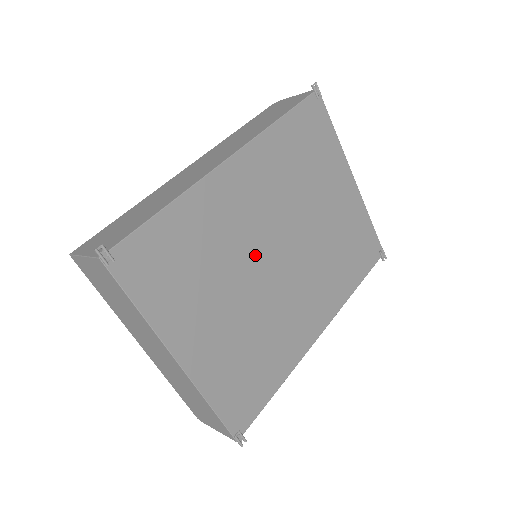
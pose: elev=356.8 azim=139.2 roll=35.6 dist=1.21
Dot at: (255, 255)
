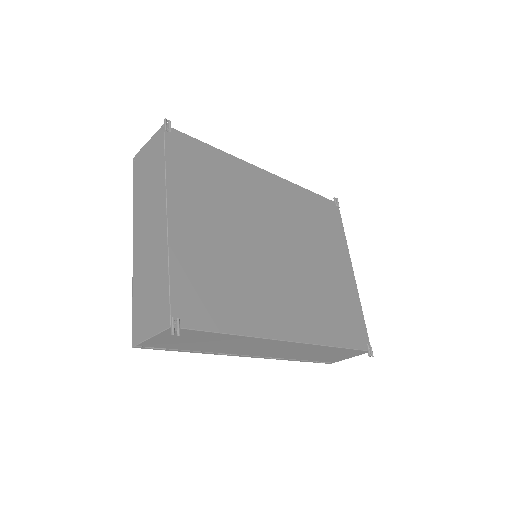
Dot at: (258, 228)
